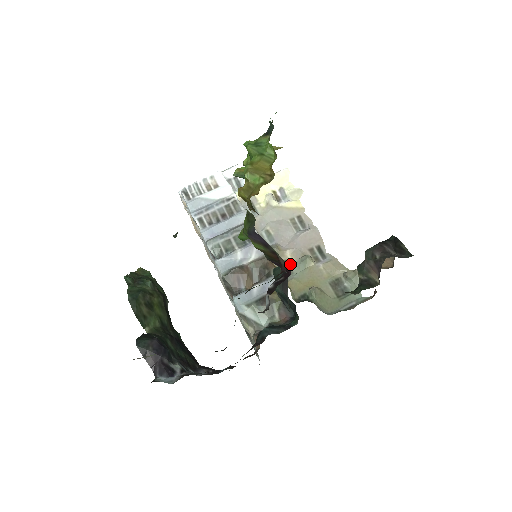
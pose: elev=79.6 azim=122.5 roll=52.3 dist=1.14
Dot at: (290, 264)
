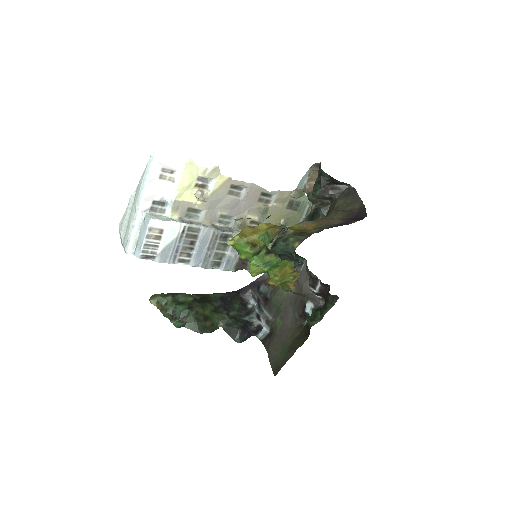
Dot at: (255, 220)
